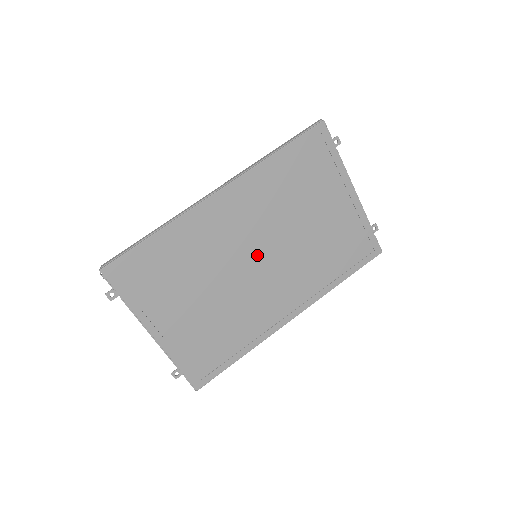
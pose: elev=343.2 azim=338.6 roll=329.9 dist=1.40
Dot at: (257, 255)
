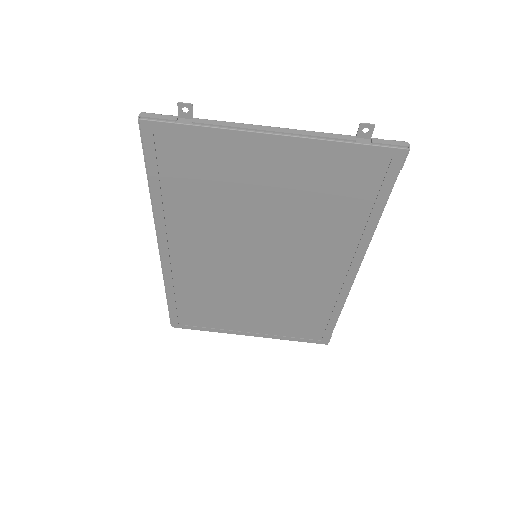
Dot at: (253, 260)
